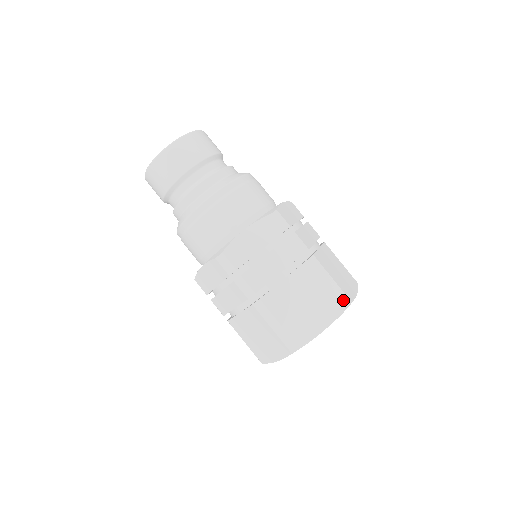
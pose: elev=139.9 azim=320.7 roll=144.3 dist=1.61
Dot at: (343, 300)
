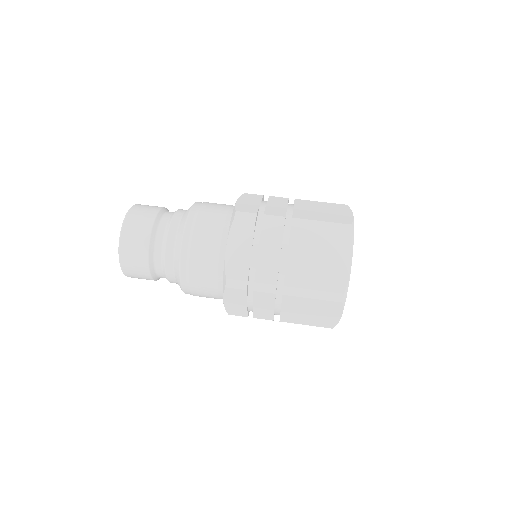
Dot at: (345, 229)
